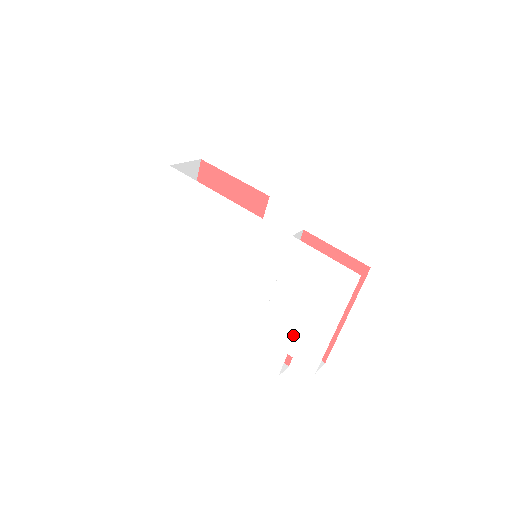
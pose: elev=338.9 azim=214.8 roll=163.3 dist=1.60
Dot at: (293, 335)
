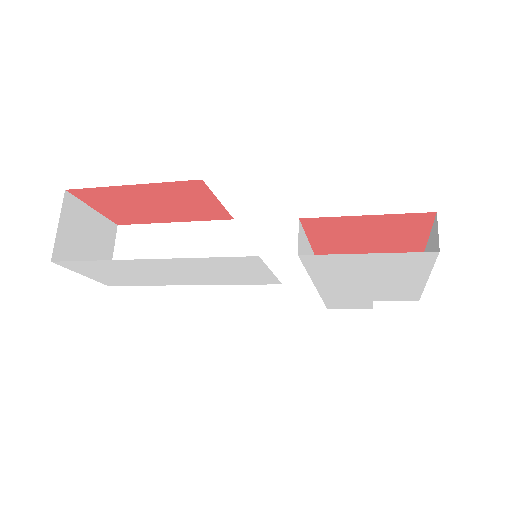
Dot at: (369, 294)
